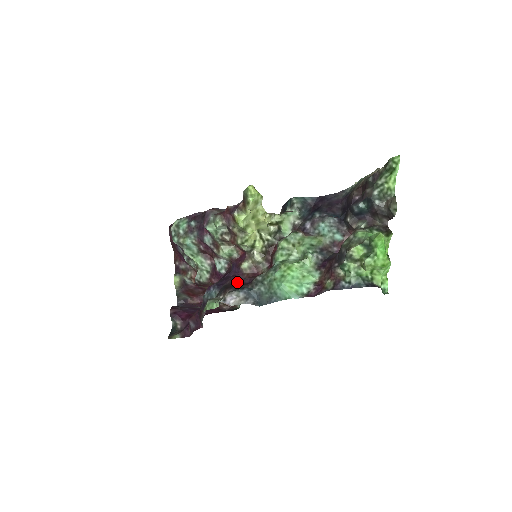
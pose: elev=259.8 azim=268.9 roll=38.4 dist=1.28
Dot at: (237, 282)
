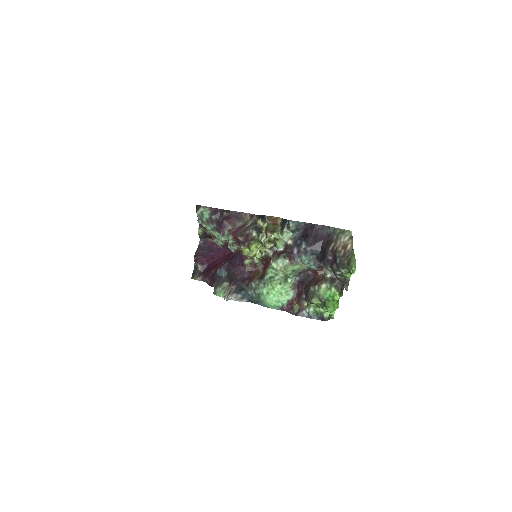
Dot at: (240, 274)
